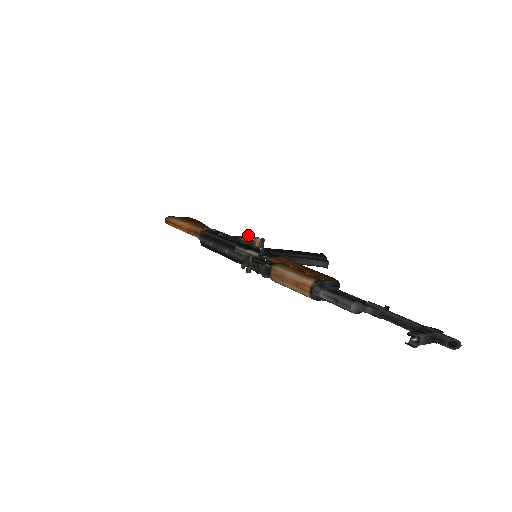
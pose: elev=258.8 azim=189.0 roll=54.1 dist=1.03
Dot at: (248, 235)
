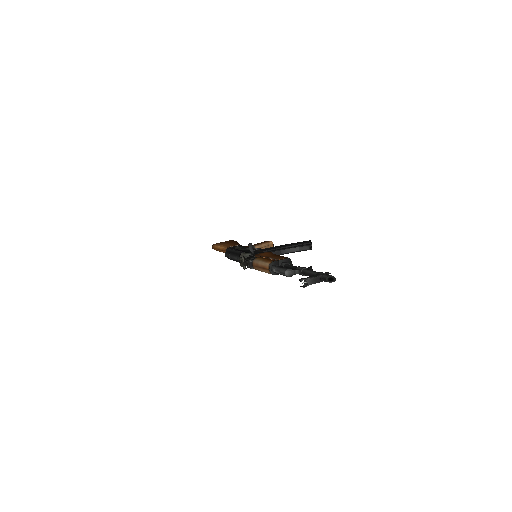
Dot at: (263, 242)
